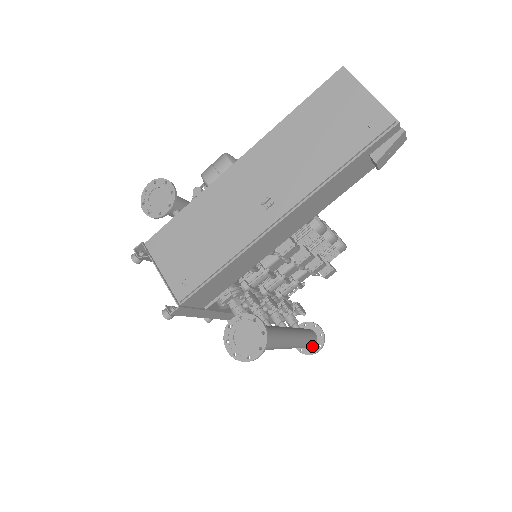
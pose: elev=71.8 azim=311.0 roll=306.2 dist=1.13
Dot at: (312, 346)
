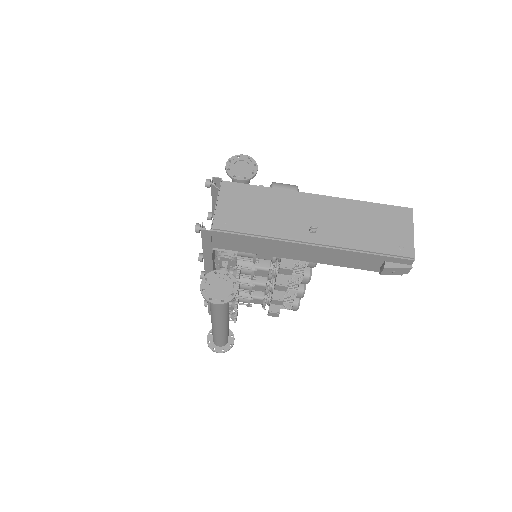
Dot at: (218, 346)
